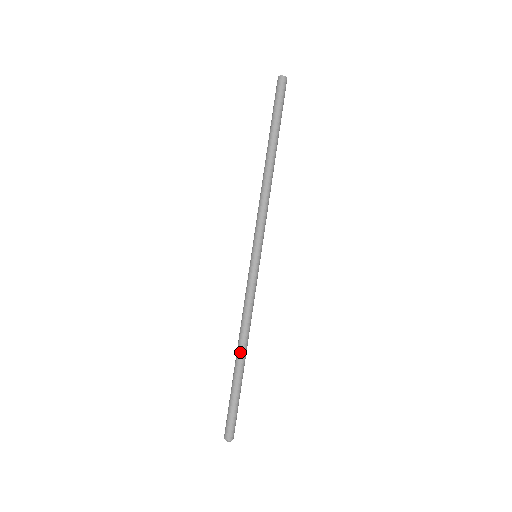
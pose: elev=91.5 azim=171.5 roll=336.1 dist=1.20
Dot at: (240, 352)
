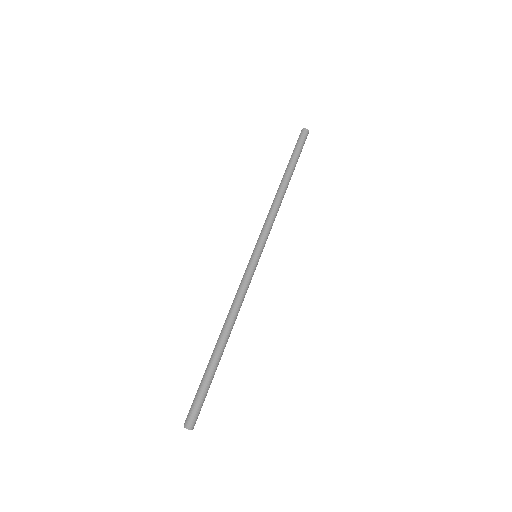
Dot at: (219, 336)
